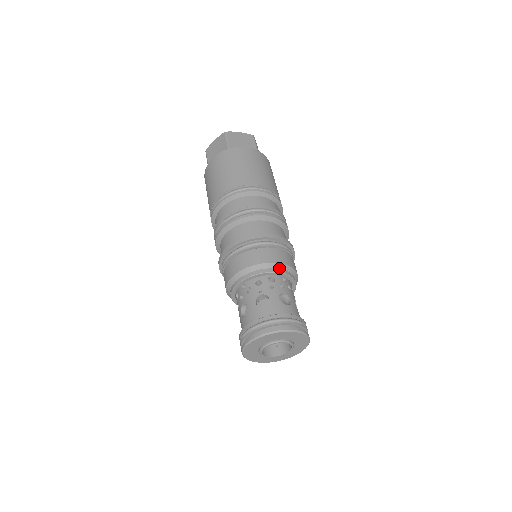
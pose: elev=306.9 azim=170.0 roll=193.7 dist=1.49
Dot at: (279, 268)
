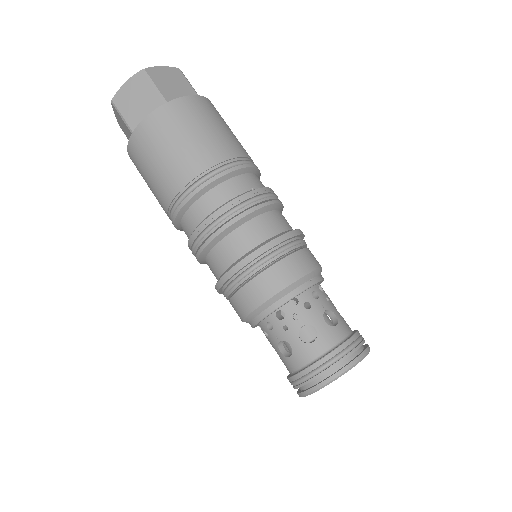
Dot at: (279, 298)
